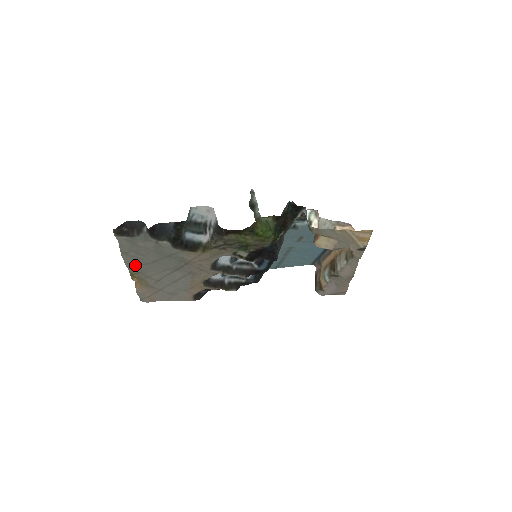
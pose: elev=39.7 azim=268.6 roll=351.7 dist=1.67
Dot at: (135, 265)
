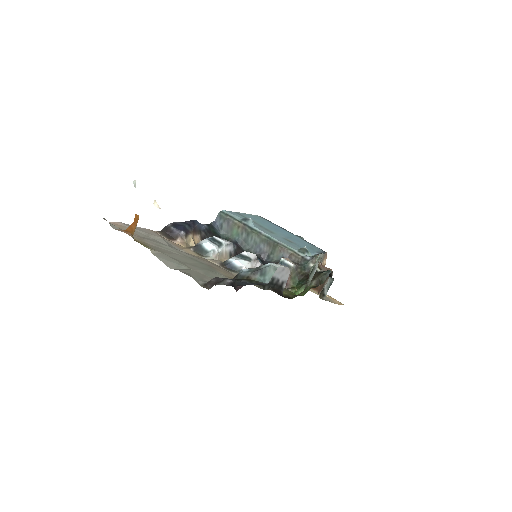
Dot at: (164, 256)
